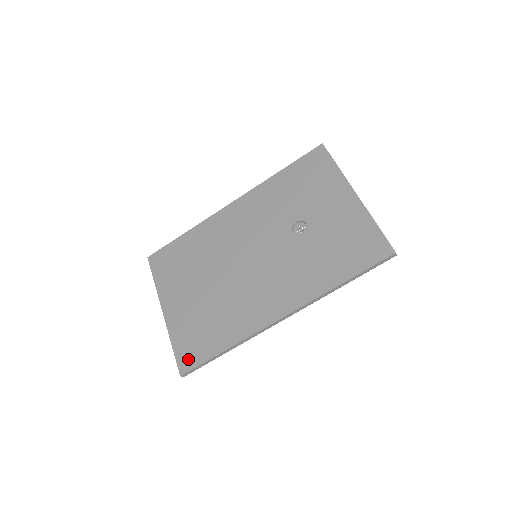
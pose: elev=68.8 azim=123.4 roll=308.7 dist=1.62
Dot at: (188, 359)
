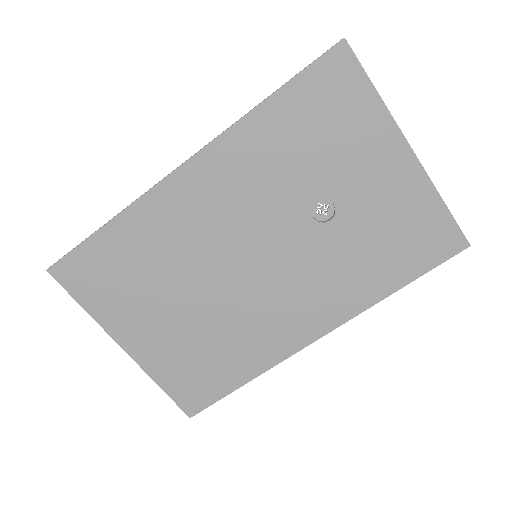
Dot at: (194, 400)
